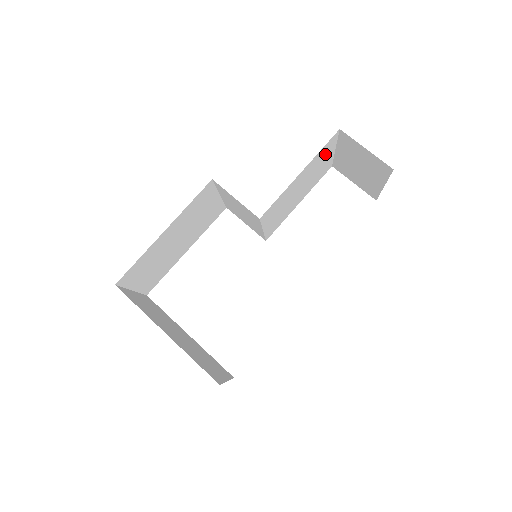
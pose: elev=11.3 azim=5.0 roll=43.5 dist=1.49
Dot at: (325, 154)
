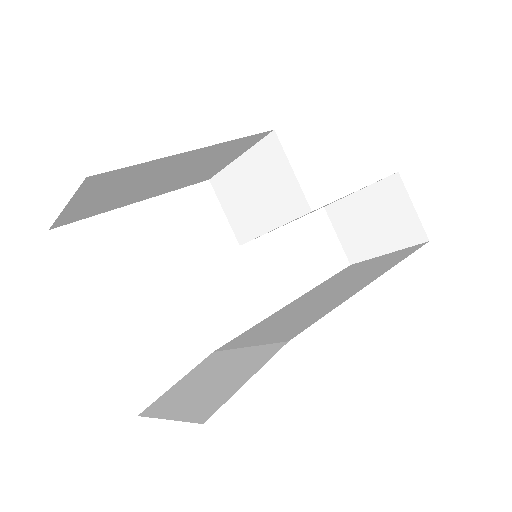
Dot at: (362, 188)
